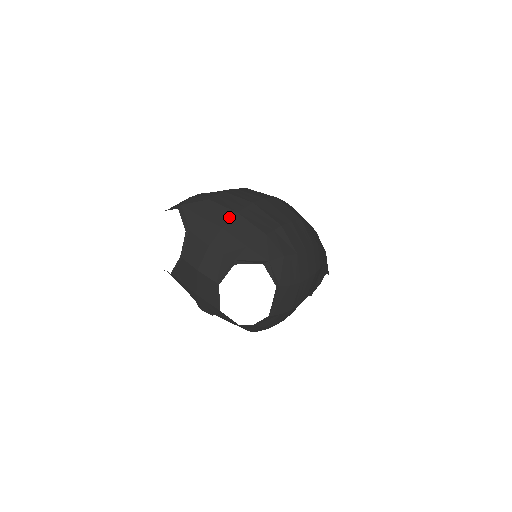
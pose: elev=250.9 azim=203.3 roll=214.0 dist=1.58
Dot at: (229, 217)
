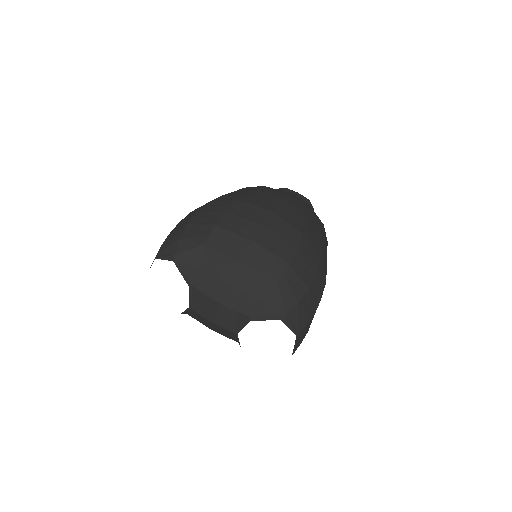
Dot at: (233, 269)
